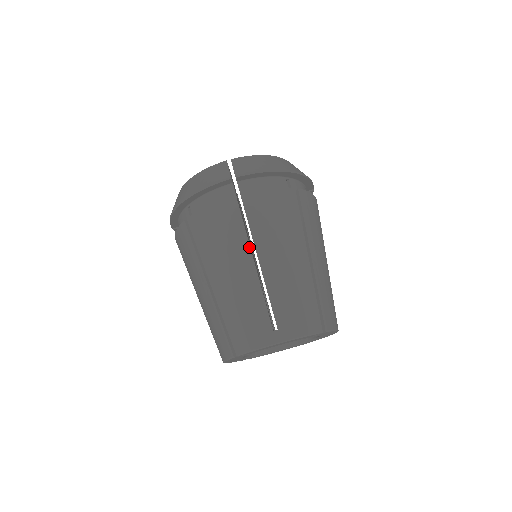
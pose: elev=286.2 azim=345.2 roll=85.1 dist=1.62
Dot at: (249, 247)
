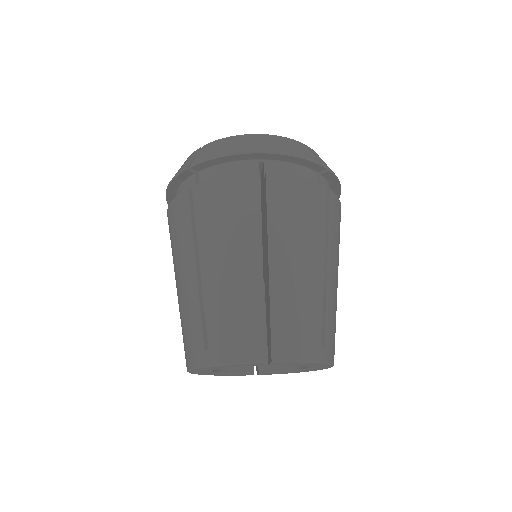
Dot at: (193, 249)
